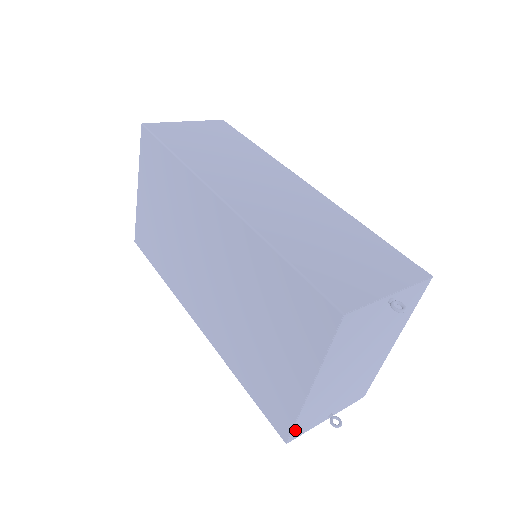
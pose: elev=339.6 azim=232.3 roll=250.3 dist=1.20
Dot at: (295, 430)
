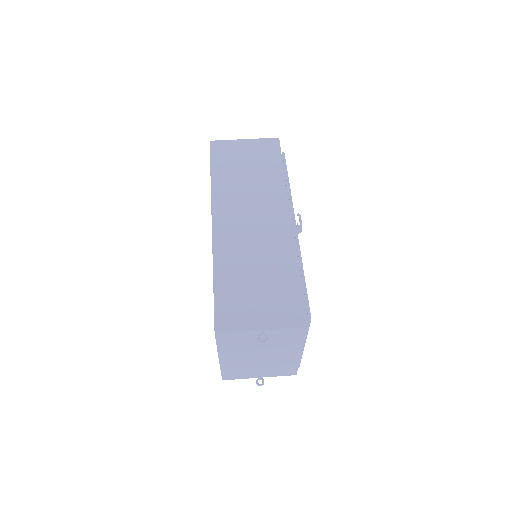
Dot at: (225, 376)
